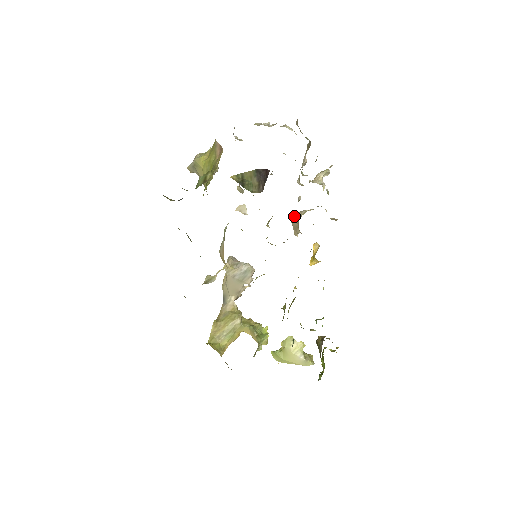
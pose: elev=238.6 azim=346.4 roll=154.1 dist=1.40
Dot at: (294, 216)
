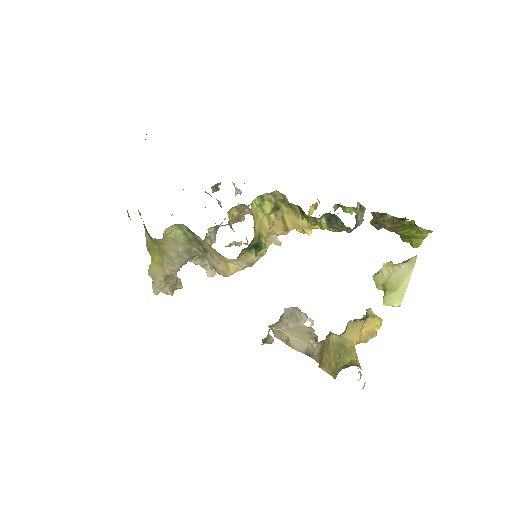
Dot at: occluded
